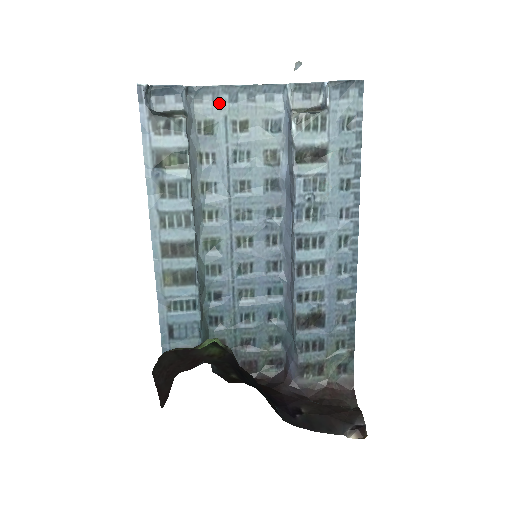
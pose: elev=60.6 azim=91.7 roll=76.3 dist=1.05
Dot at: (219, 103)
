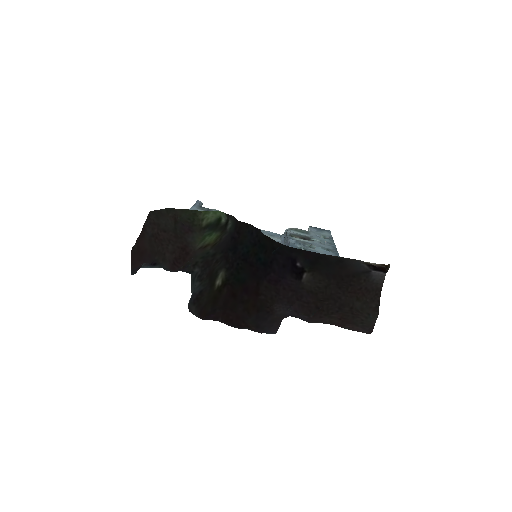
Dot at: occluded
